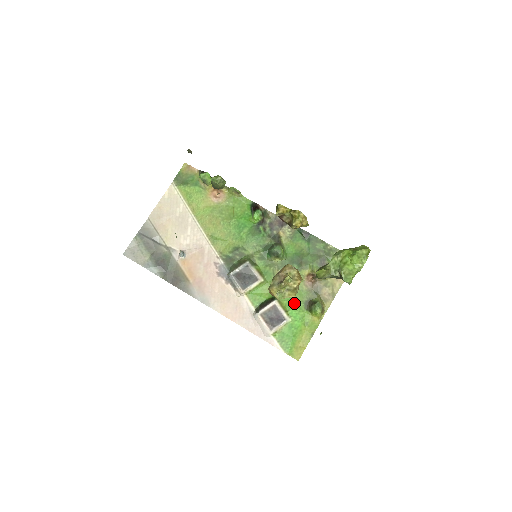
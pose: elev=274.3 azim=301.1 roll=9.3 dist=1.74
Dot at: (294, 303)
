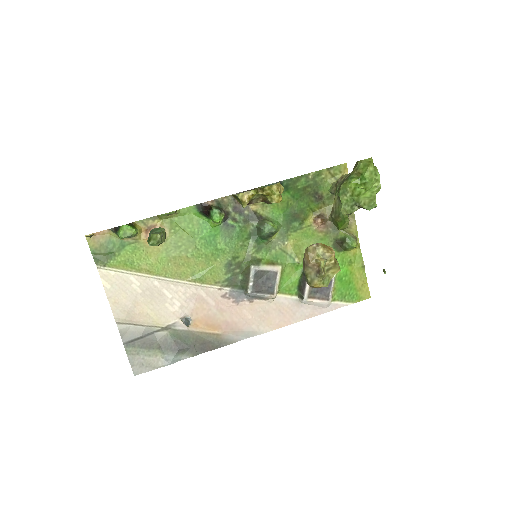
Dot at: occluded
